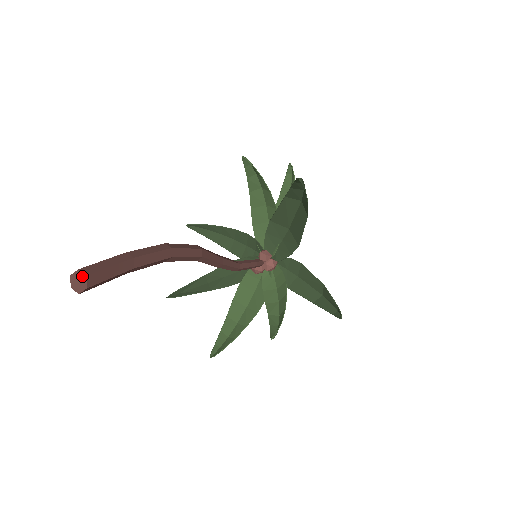
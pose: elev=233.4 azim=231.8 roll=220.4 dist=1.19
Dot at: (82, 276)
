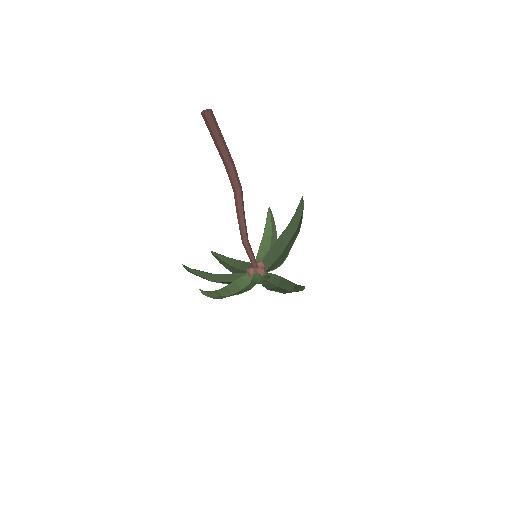
Dot at: (209, 110)
